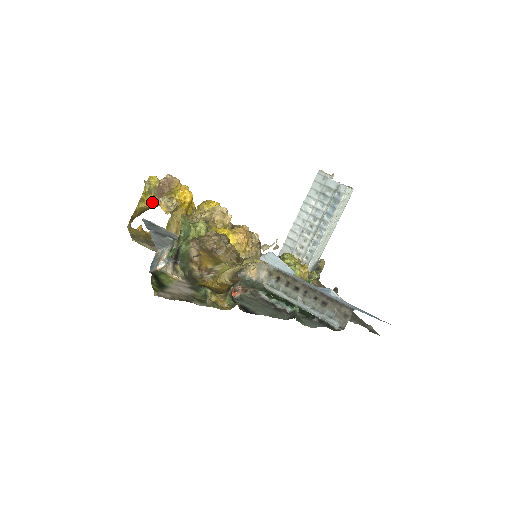
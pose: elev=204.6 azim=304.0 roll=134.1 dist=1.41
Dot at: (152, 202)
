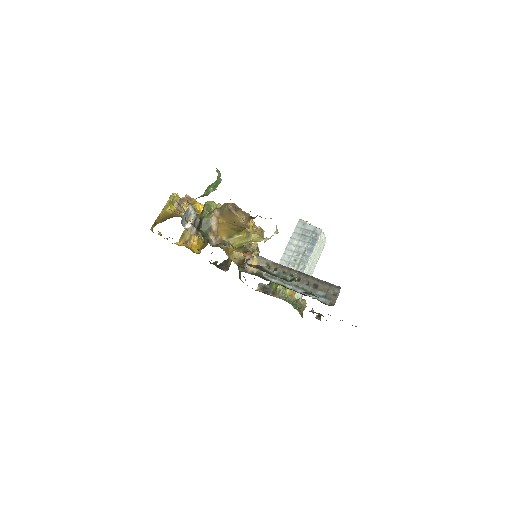
Dot at: (174, 210)
